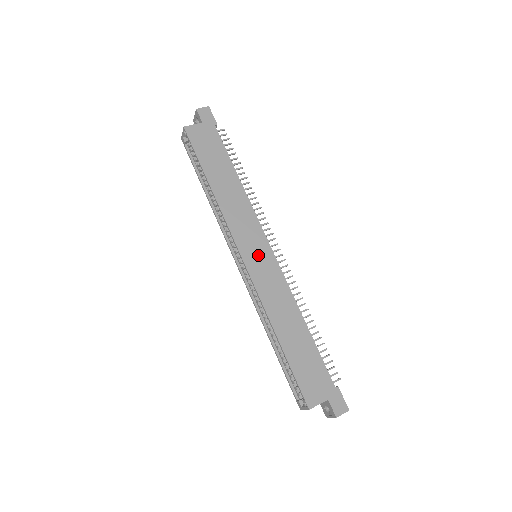
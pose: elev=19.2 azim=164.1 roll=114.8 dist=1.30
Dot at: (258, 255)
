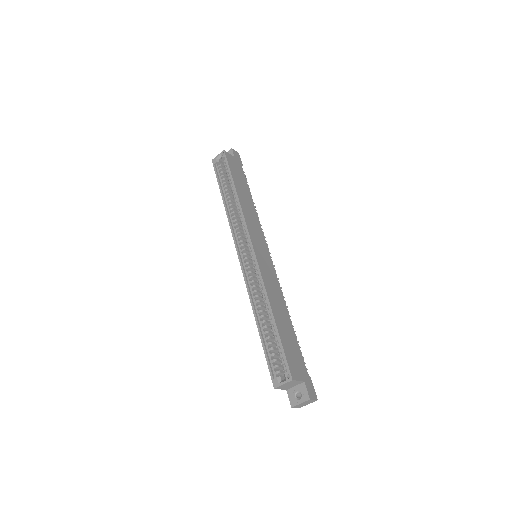
Dot at: (262, 252)
